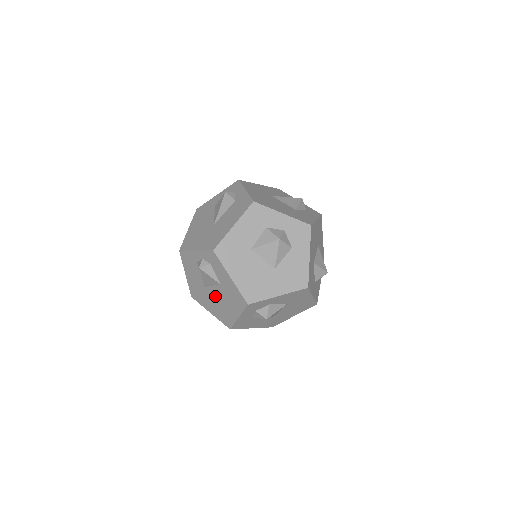
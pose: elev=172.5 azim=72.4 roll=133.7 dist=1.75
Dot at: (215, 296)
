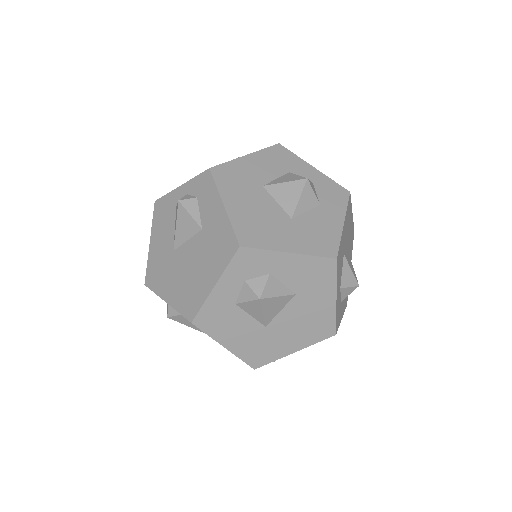
Dot at: (186, 260)
